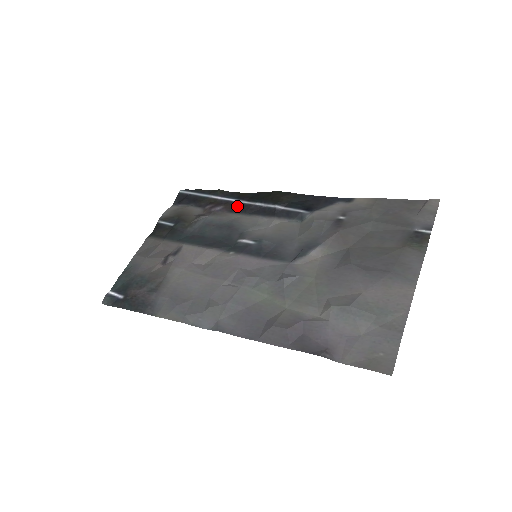
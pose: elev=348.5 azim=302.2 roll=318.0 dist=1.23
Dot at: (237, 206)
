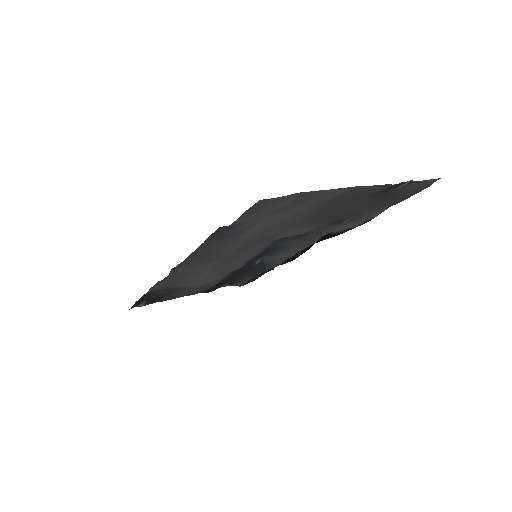
Dot at: occluded
